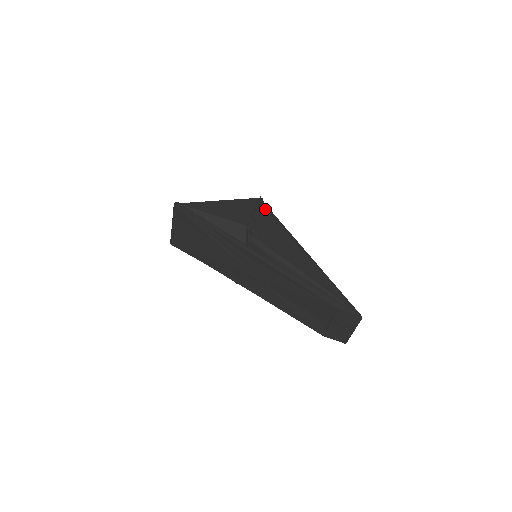
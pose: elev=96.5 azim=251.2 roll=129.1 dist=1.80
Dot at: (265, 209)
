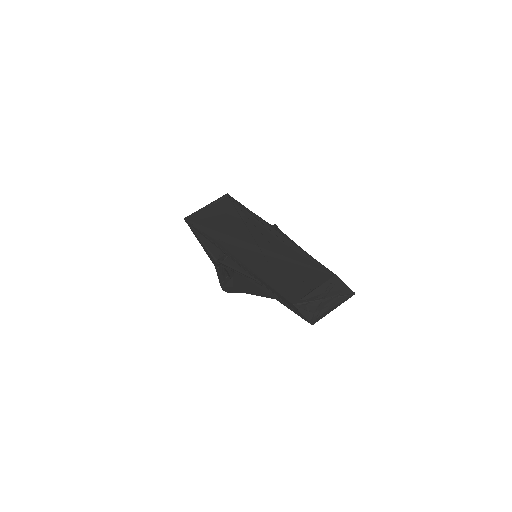
Dot at: occluded
